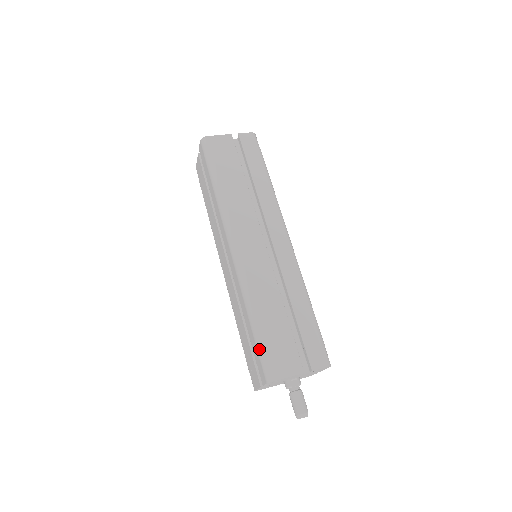
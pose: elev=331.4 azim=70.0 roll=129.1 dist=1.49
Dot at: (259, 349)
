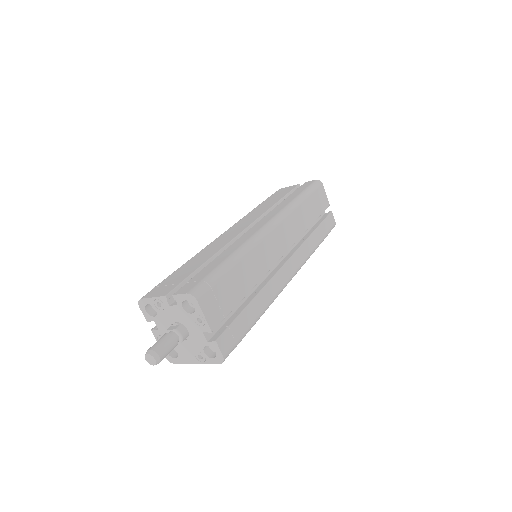
Dot at: occluded
